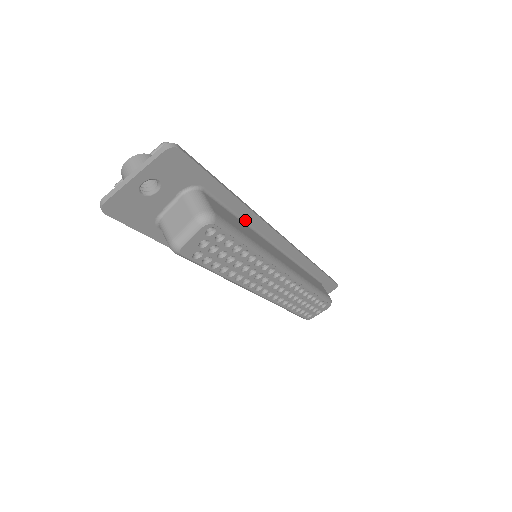
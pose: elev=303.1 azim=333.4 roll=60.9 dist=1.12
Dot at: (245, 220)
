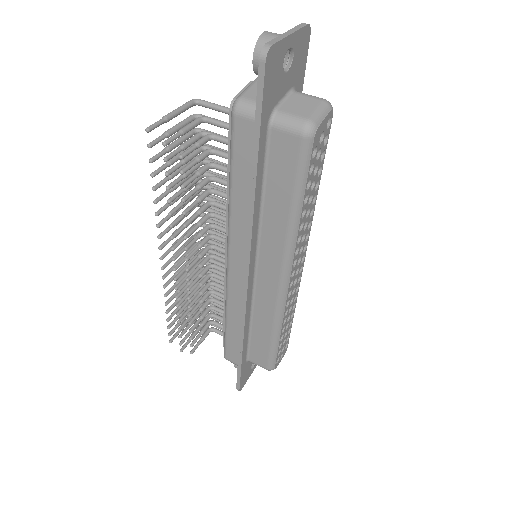
Dot at: occluded
